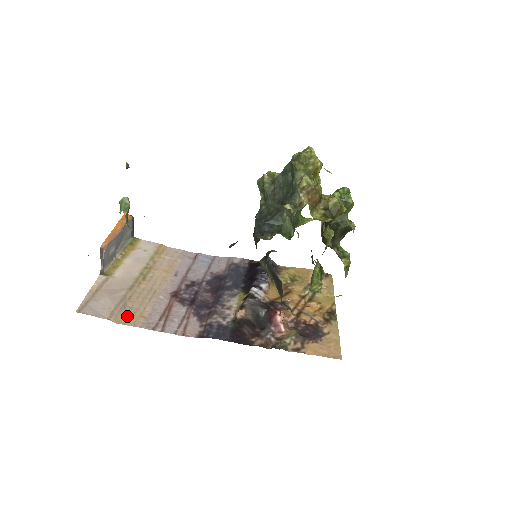
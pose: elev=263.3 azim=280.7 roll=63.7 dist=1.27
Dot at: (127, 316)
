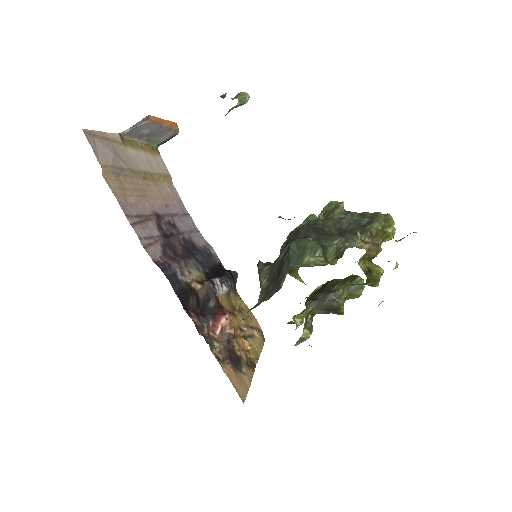
Dot at: (115, 183)
